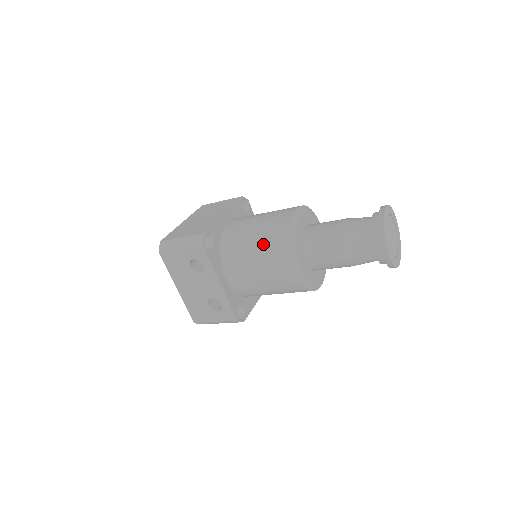
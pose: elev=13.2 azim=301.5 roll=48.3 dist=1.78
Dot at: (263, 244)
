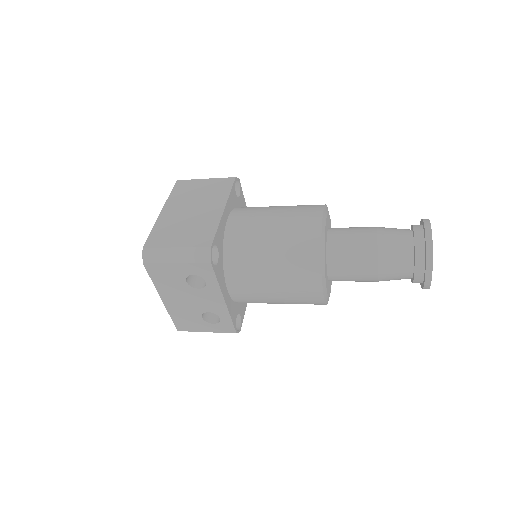
Dot at: (284, 260)
